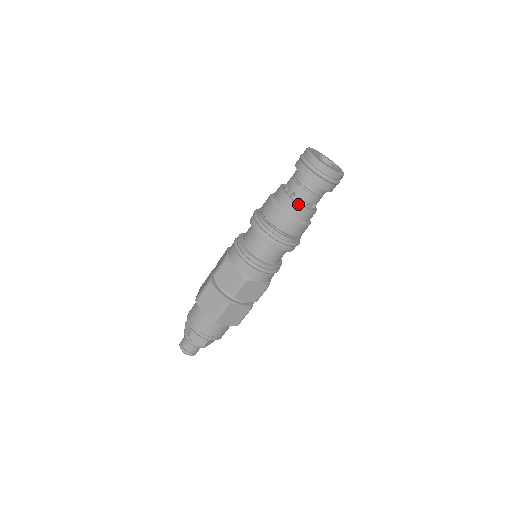
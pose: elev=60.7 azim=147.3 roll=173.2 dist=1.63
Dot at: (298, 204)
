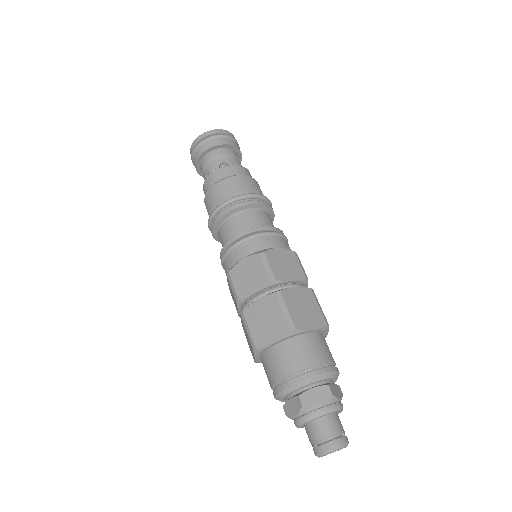
Dot at: (224, 167)
